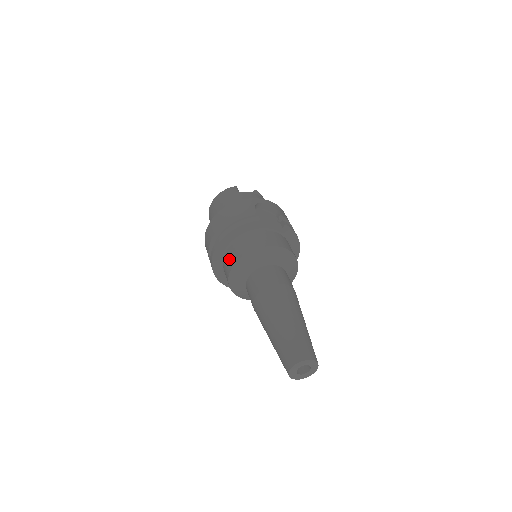
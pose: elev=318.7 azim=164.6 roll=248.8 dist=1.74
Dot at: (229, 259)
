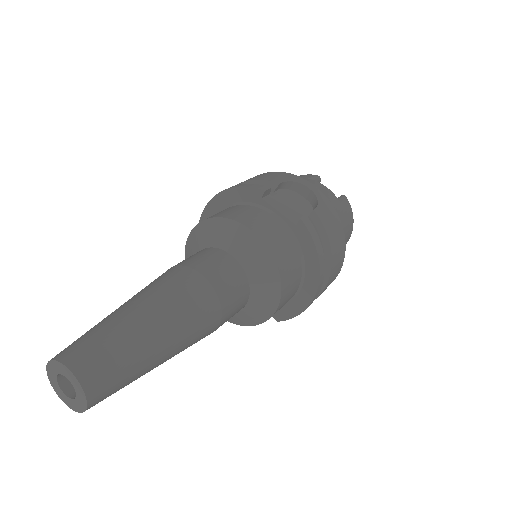
Dot at: occluded
